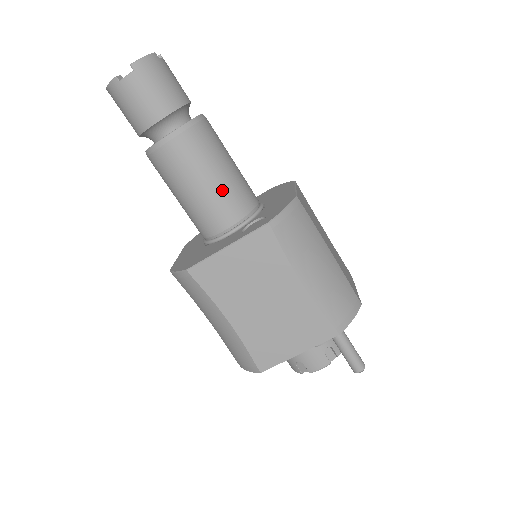
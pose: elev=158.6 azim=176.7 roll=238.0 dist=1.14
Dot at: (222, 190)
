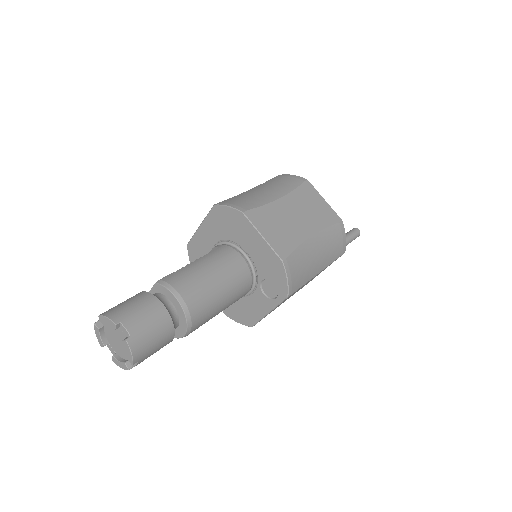
Dot at: (232, 298)
